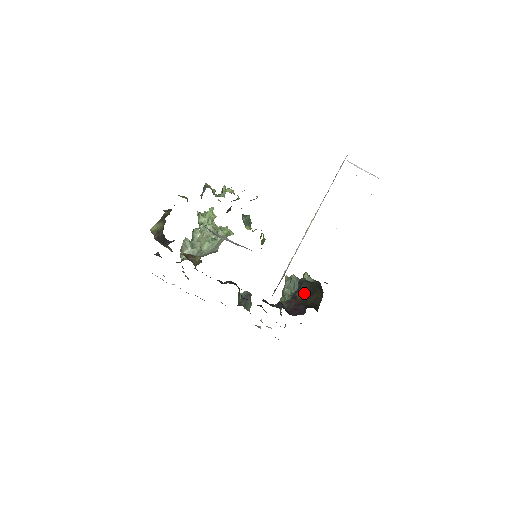
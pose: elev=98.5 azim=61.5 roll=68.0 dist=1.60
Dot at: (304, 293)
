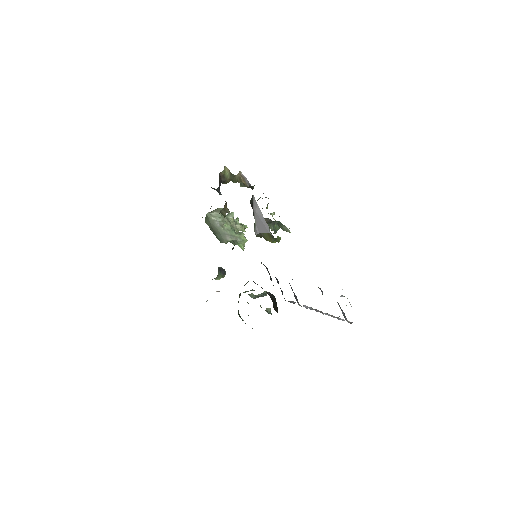
Dot at: (270, 295)
